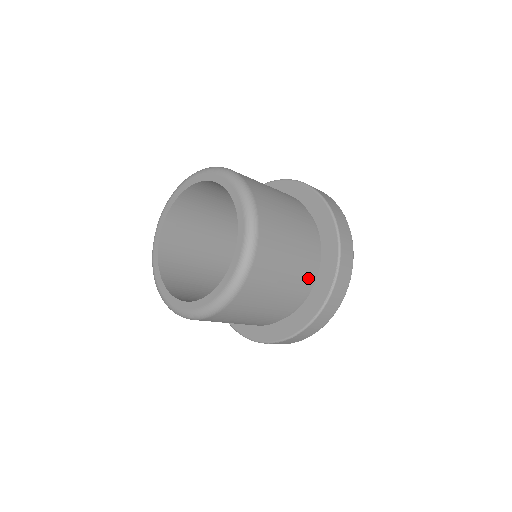
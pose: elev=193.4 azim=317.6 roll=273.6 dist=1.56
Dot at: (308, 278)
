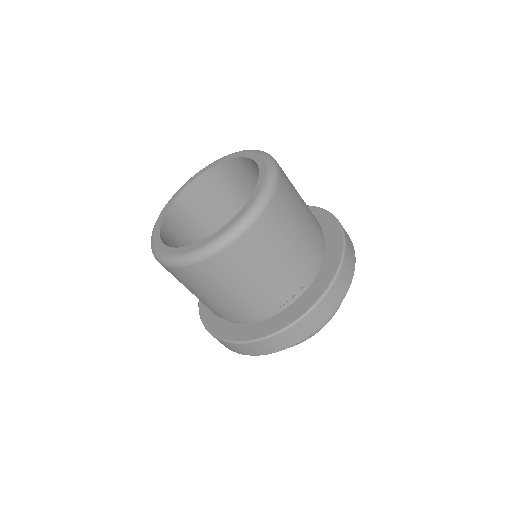
Dot at: (305, 273)
